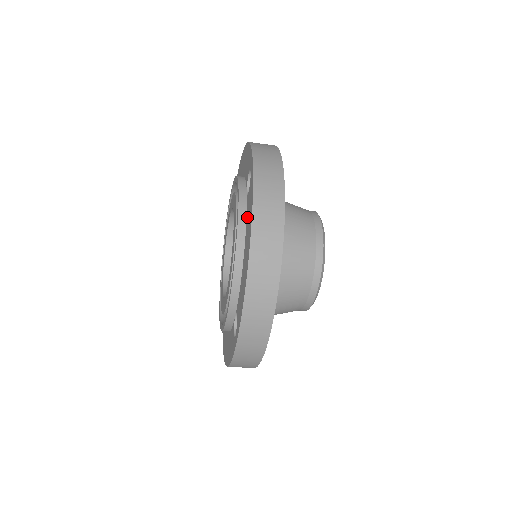
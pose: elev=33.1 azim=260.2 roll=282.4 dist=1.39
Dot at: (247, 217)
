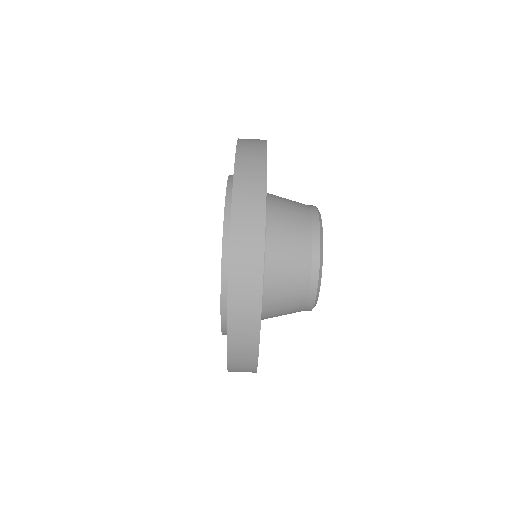
Dot at: occluded
